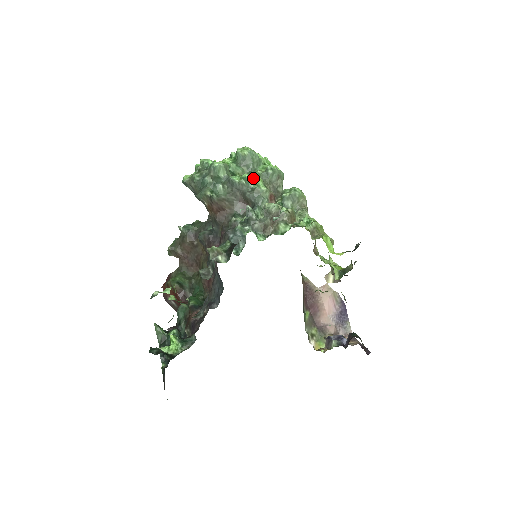
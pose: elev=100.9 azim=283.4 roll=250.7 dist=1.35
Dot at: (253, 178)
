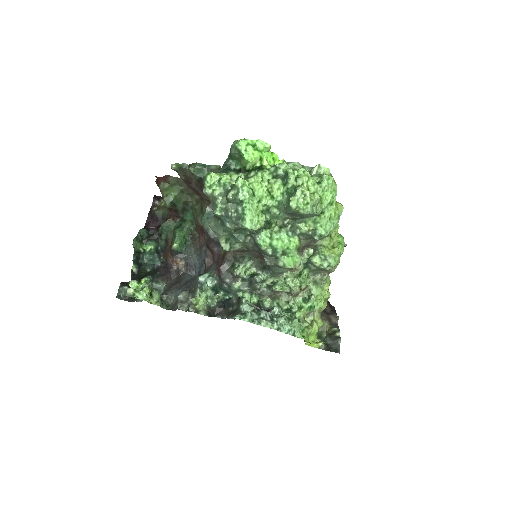
Dot at: (286, 249)
